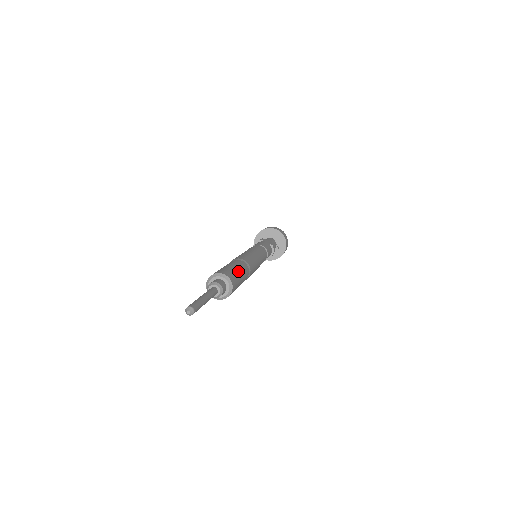
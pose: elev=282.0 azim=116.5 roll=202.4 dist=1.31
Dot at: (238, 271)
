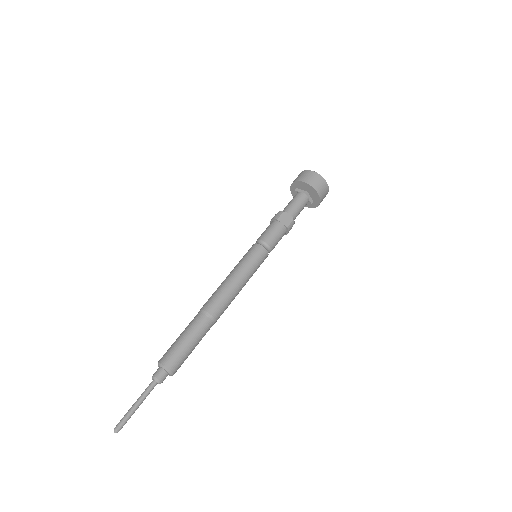
Dot at: (189, 346)
